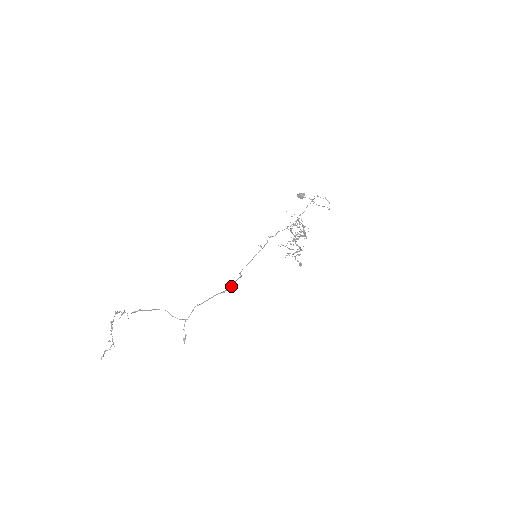
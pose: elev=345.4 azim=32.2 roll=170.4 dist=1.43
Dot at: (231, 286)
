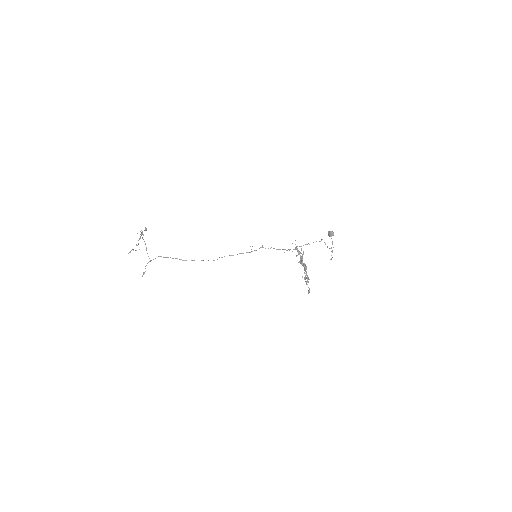
Dot at: (194, 260)
